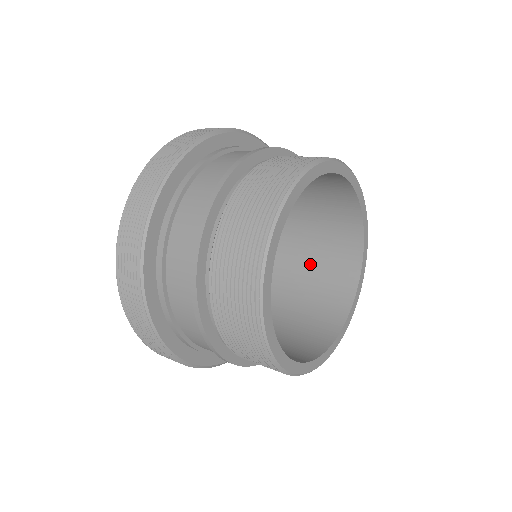
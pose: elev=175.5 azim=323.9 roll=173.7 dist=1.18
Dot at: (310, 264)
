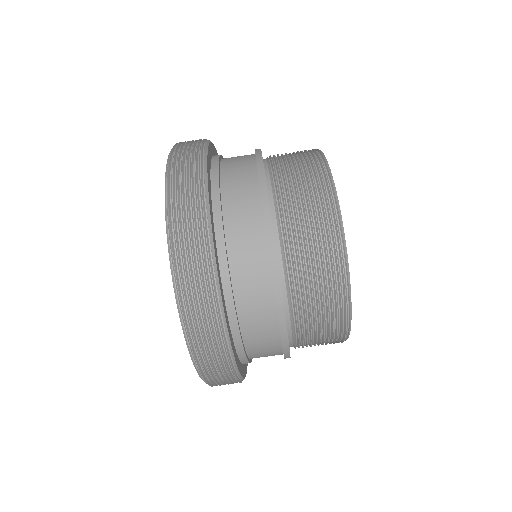
Dot at: occluded
